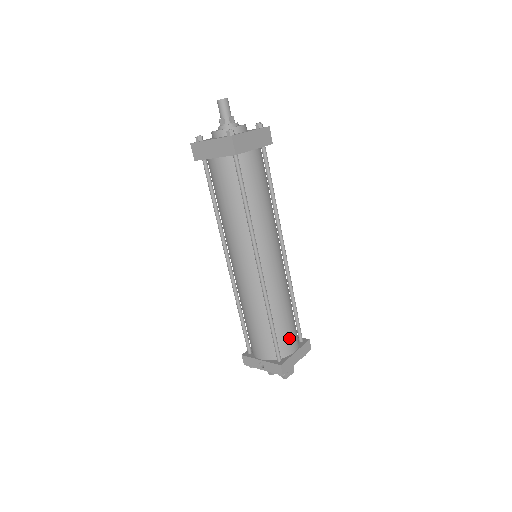
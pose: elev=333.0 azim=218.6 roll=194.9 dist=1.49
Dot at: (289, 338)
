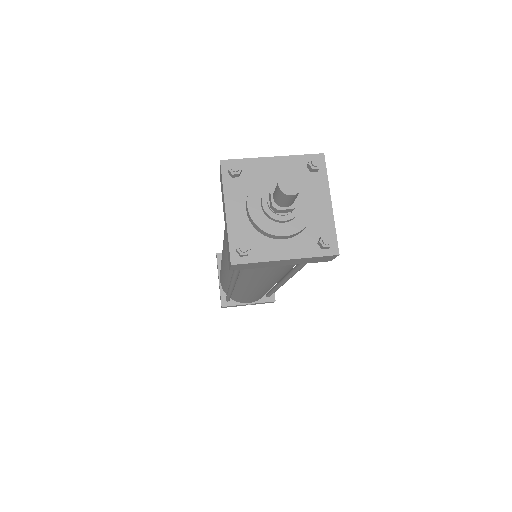
Dot at: occluded
